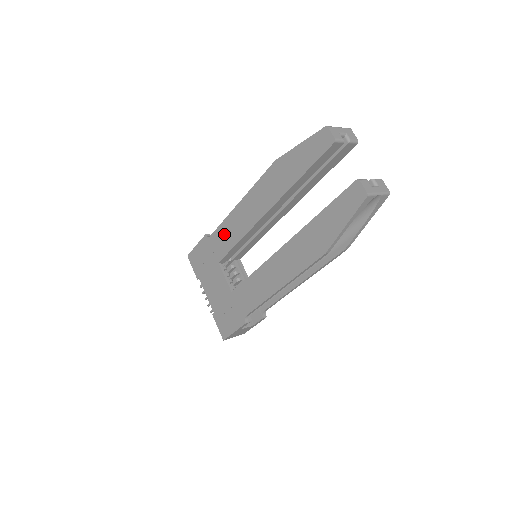
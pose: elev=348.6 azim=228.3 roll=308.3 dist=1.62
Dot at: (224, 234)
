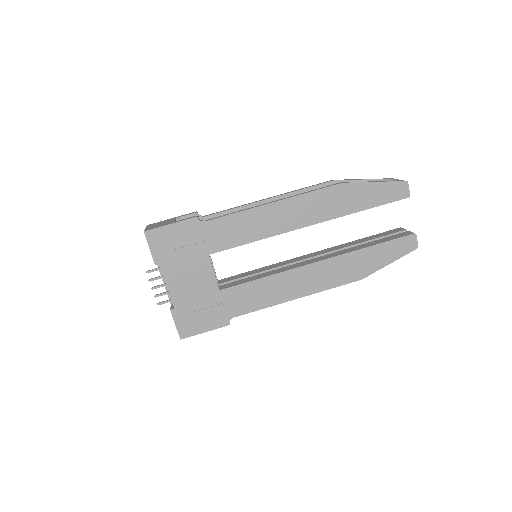
Dot at: (234, 227)
